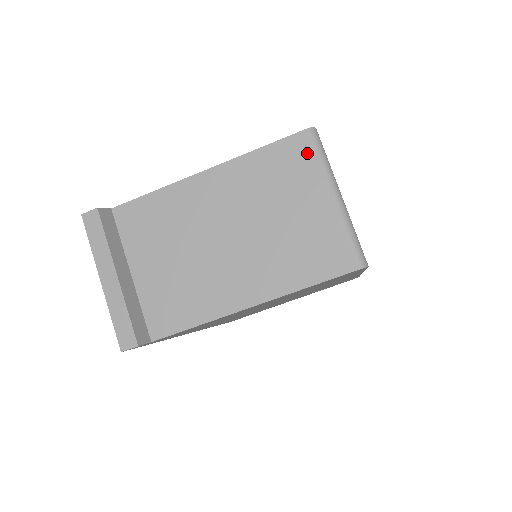
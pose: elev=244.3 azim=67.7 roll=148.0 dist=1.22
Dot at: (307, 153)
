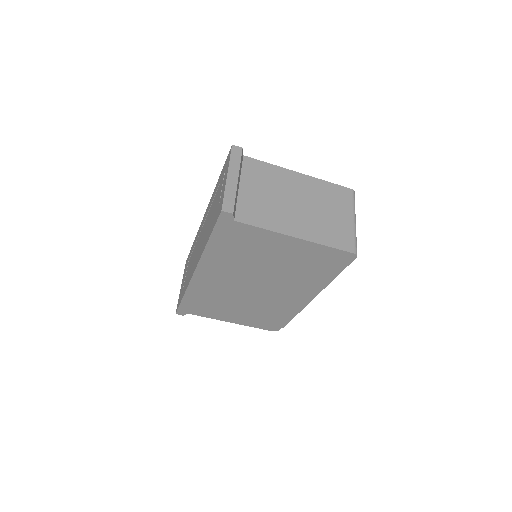
Dot at: (349, 197)
